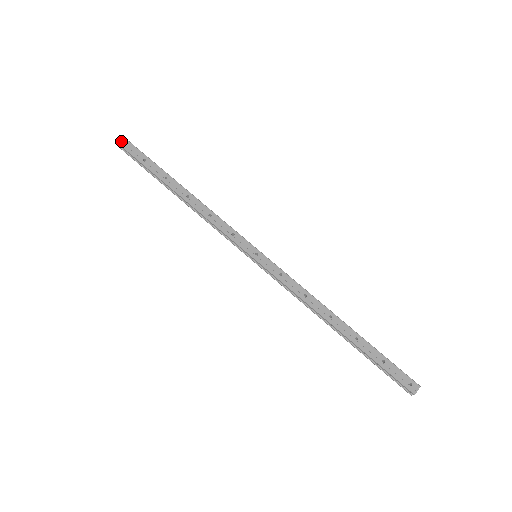
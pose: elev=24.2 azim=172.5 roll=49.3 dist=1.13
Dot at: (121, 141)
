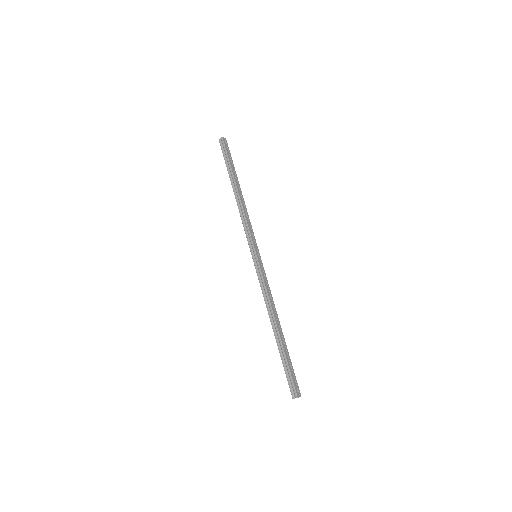
Dot at: (225, 140)
